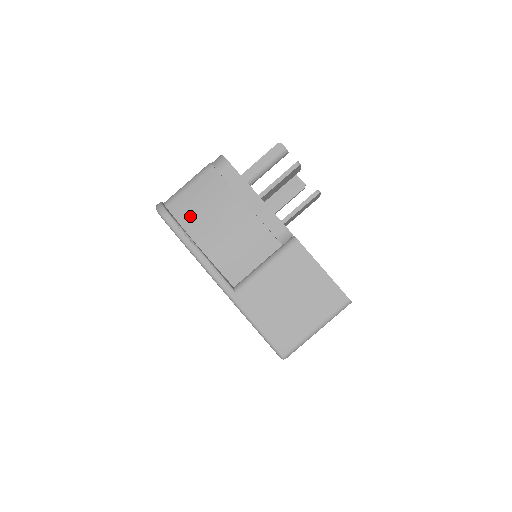
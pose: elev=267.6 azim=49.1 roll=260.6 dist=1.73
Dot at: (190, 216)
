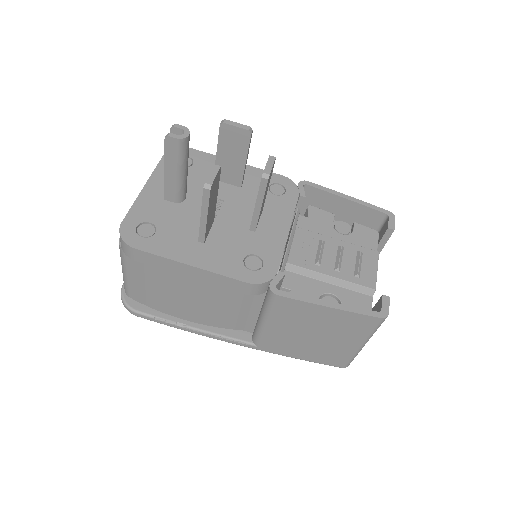
Dot at: (156, 302)
